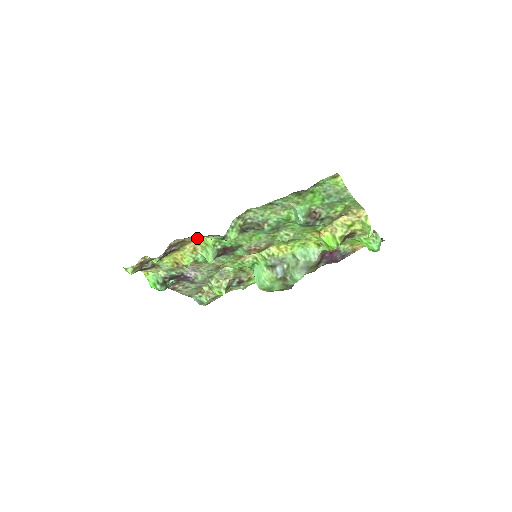
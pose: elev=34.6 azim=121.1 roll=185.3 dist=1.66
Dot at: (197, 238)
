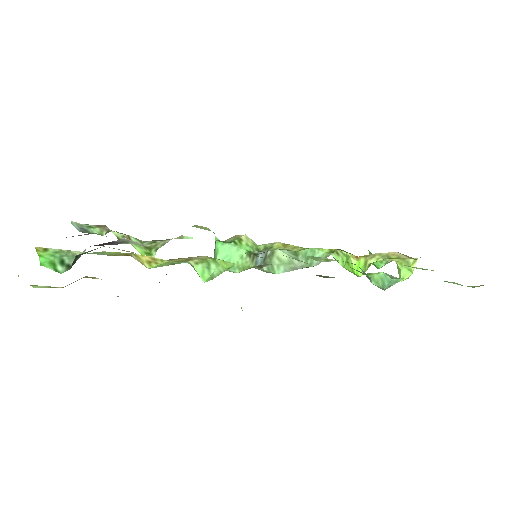
Dot at: occluded
